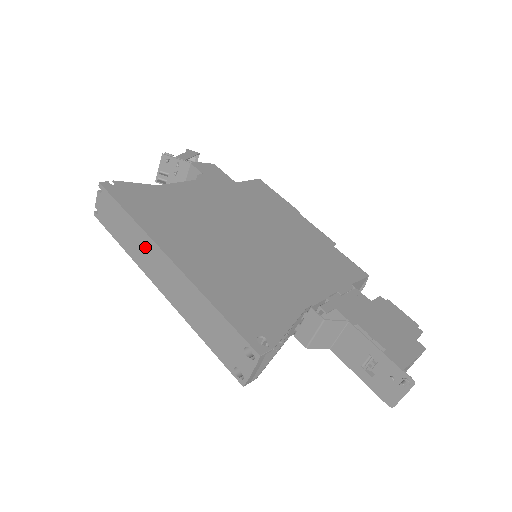
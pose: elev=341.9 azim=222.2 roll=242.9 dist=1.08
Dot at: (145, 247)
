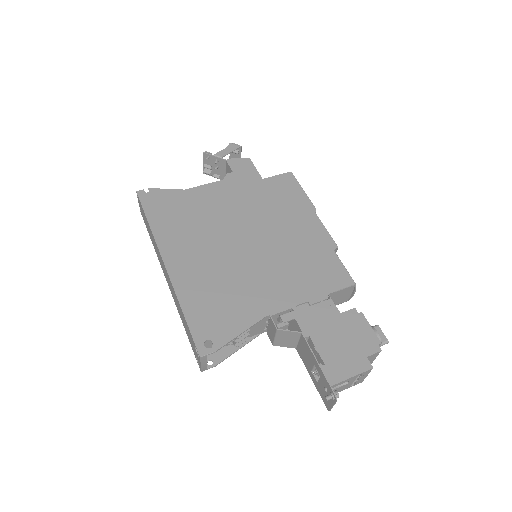
Dot at: (157, 250)
